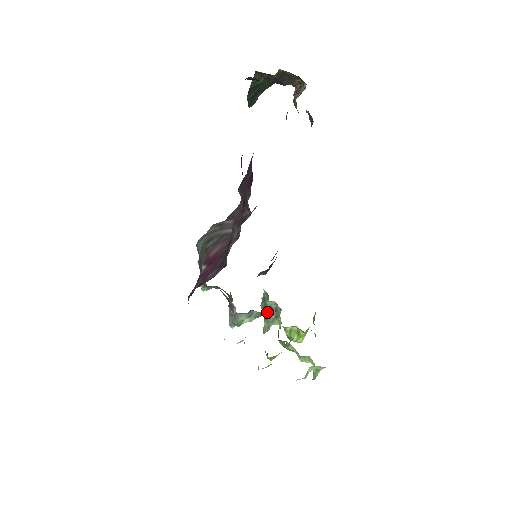
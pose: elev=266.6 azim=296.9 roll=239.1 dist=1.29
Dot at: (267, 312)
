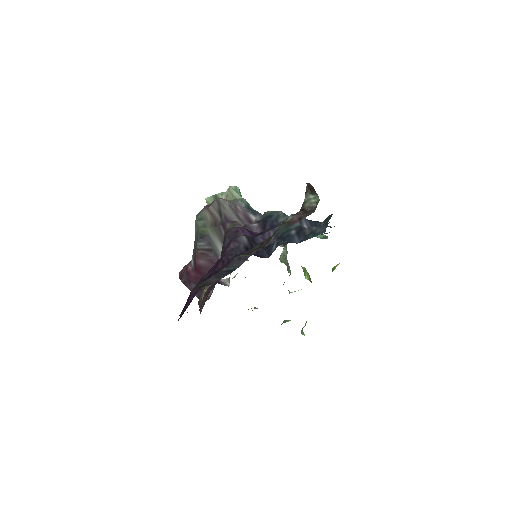
Dot at: (285, 248)
